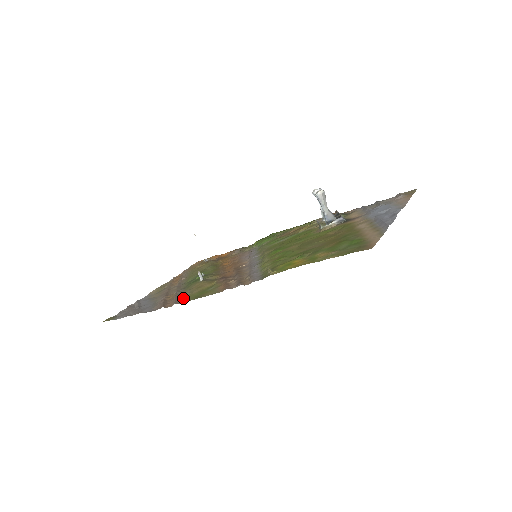
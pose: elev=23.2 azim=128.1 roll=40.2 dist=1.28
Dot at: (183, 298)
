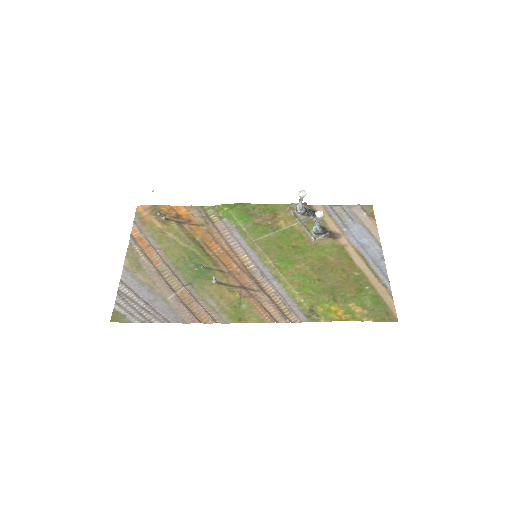
Dot at: (214, 311)
